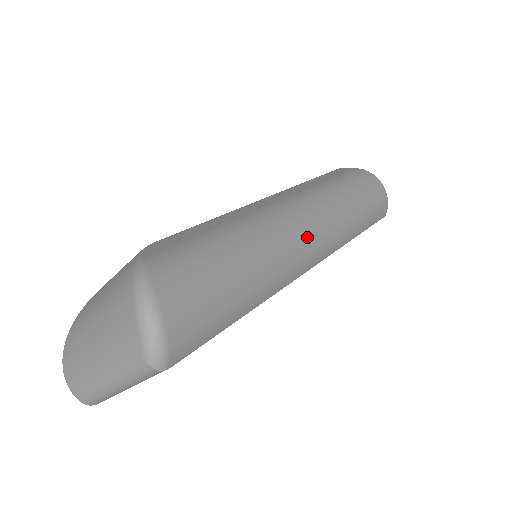
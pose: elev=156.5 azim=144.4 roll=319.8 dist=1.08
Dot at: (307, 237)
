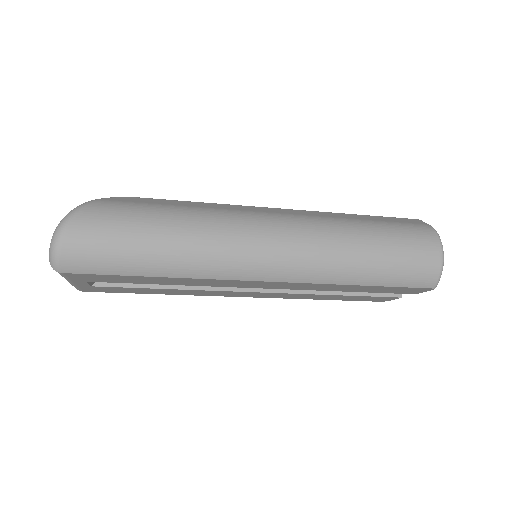
Dot at: (261, 250)
